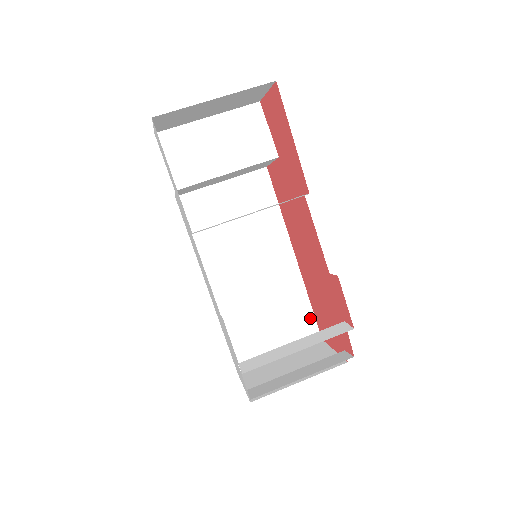
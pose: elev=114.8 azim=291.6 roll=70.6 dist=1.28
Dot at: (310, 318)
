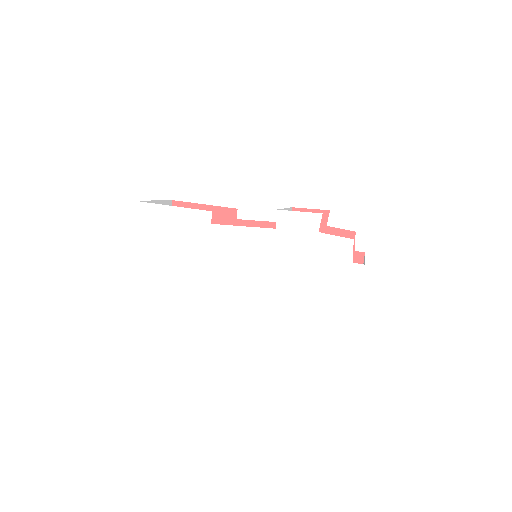
Dot at: occluded
